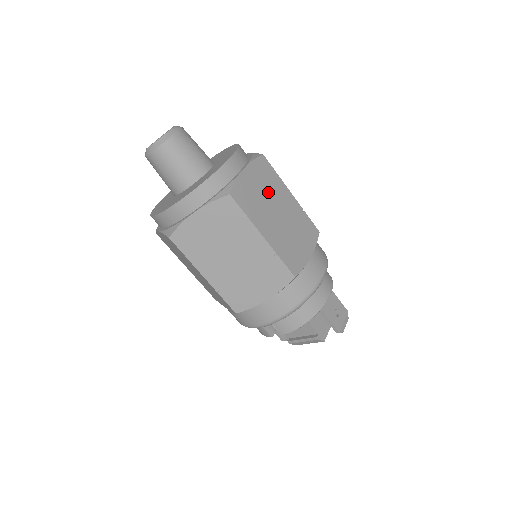
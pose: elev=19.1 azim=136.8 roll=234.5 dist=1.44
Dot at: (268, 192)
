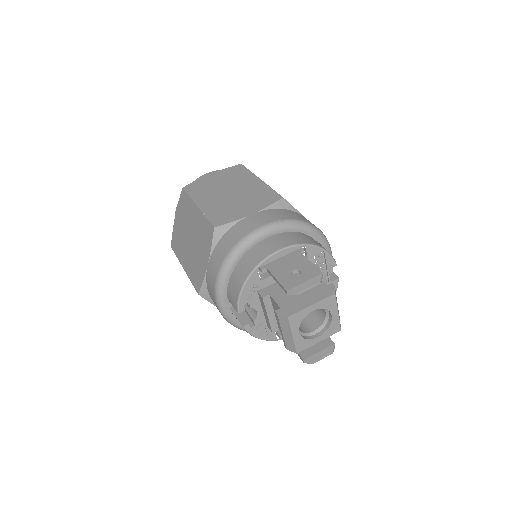
Dot at: (228, 182)
